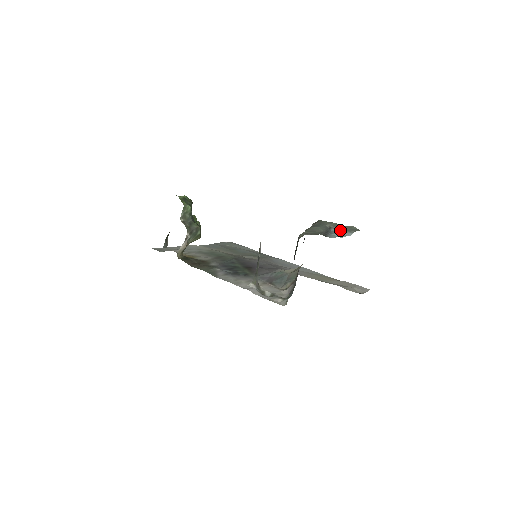
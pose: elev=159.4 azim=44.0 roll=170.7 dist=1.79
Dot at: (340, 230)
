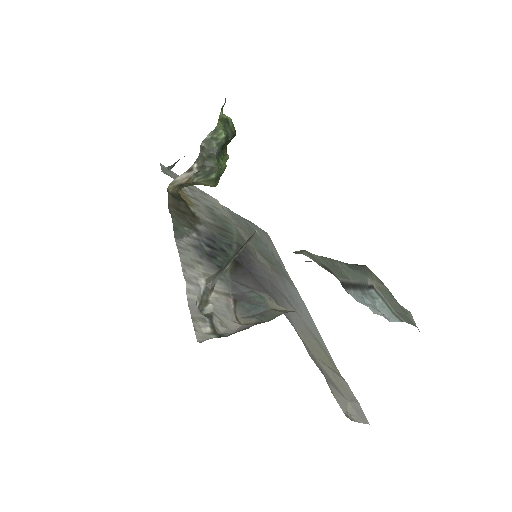
Dot at: (384, 301)
